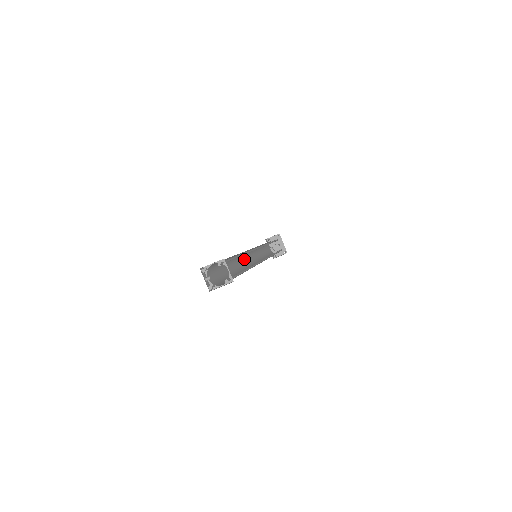
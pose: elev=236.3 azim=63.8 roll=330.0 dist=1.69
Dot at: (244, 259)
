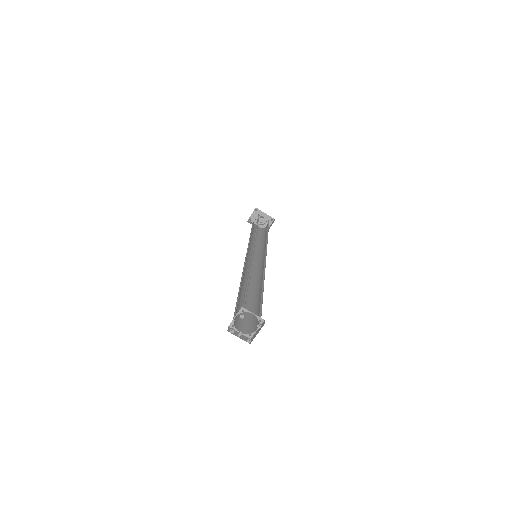
Dot at: (248, 268)
